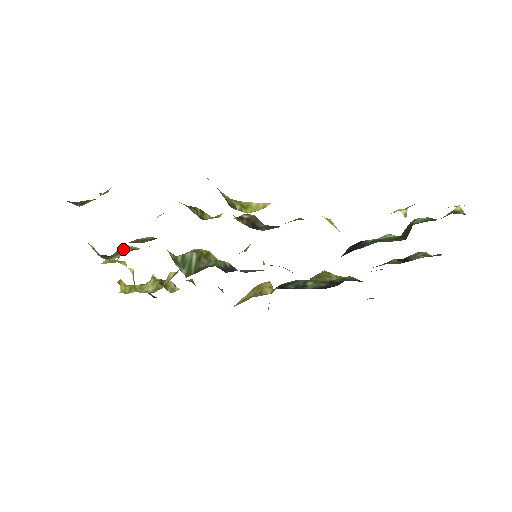
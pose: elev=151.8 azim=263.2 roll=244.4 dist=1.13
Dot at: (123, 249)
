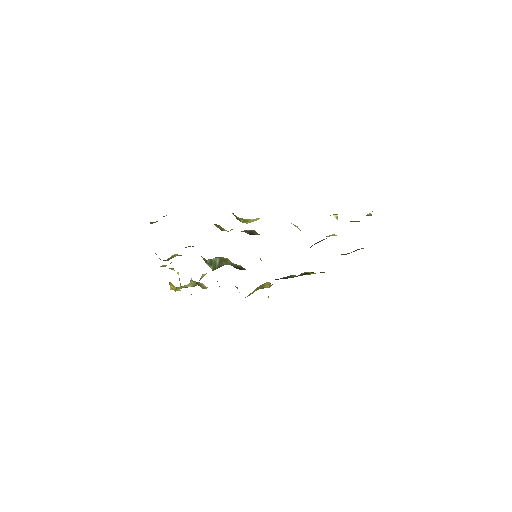
Dot at: (174, 256)
